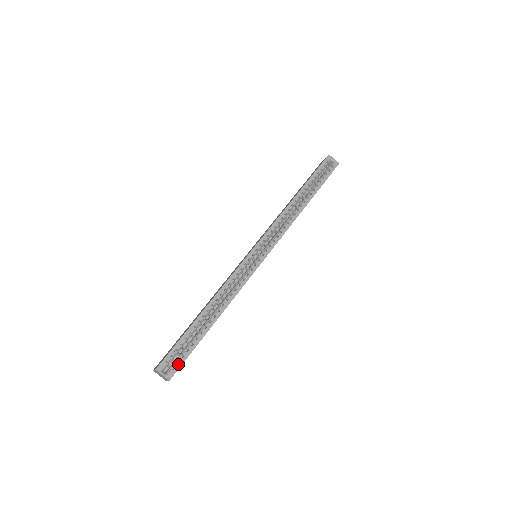
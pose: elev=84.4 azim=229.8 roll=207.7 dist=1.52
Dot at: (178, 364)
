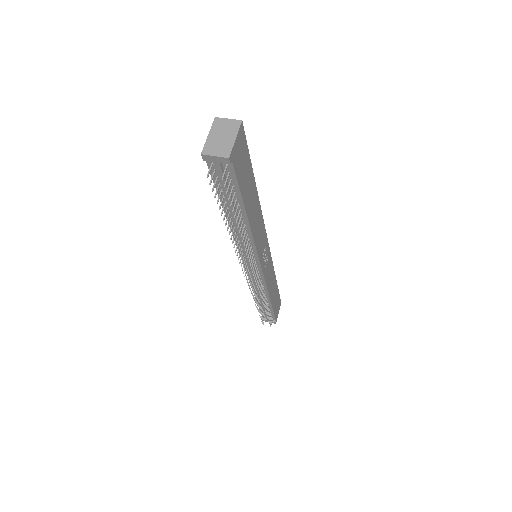
Dot at: occluded
